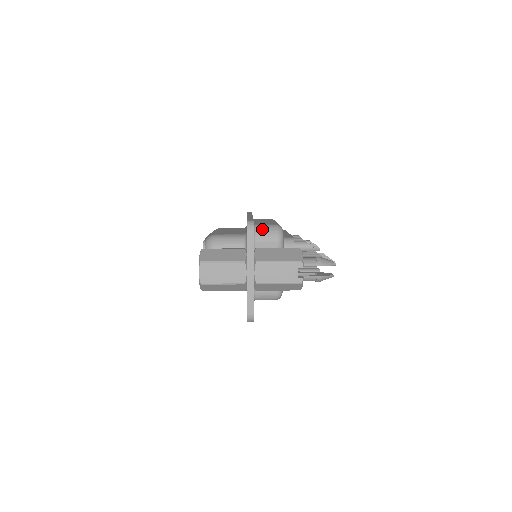
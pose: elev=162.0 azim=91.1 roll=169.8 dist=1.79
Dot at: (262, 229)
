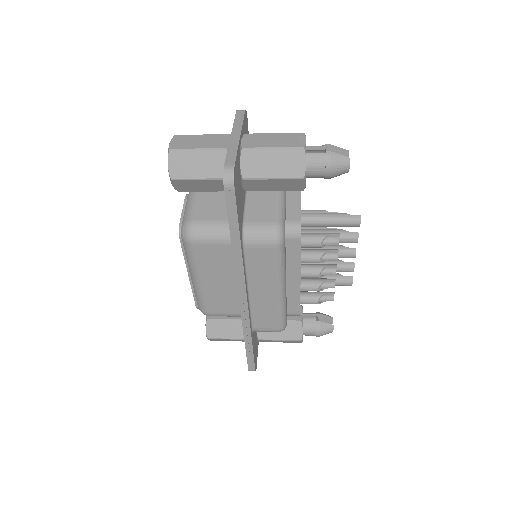
Dot at: occluded
